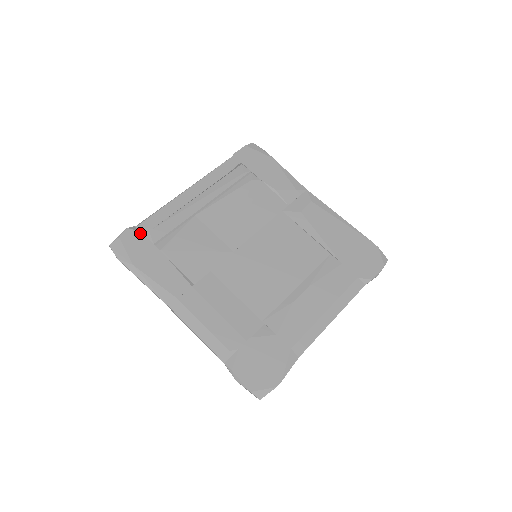
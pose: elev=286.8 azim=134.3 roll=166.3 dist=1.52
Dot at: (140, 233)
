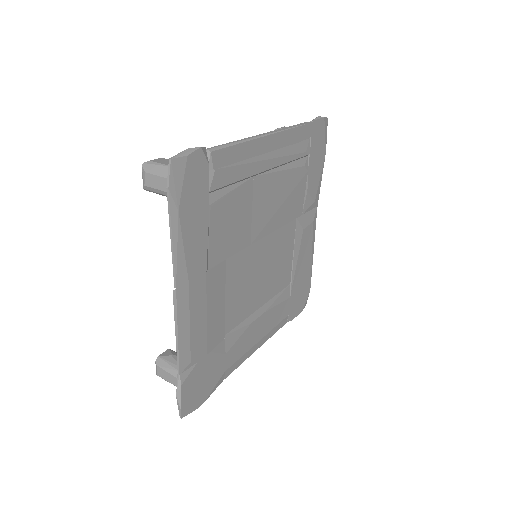
Dot at: (207, 166)
